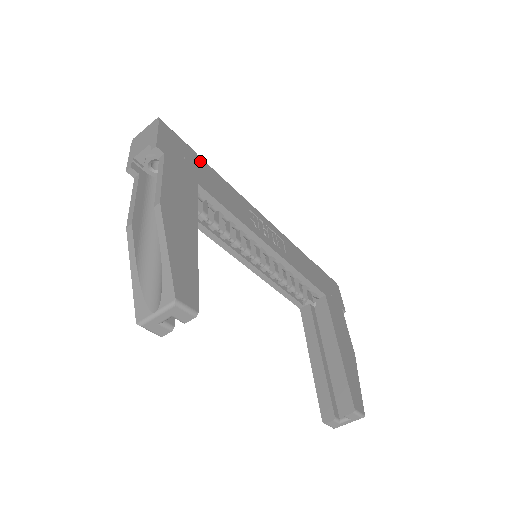
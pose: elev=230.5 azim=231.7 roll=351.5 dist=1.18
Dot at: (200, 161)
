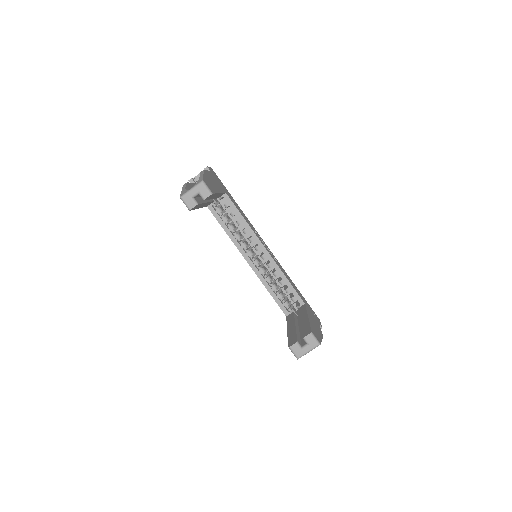
Dot at: (230, 194)
